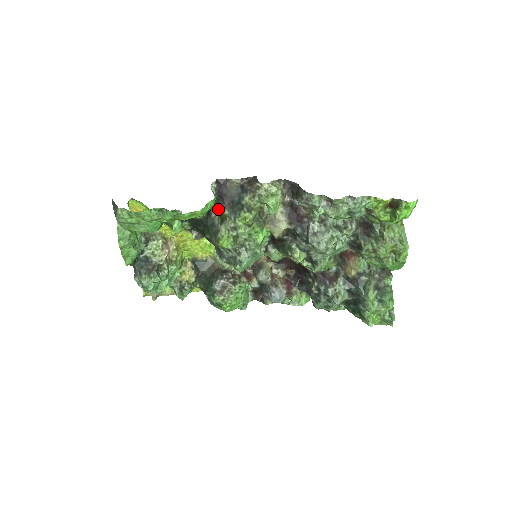
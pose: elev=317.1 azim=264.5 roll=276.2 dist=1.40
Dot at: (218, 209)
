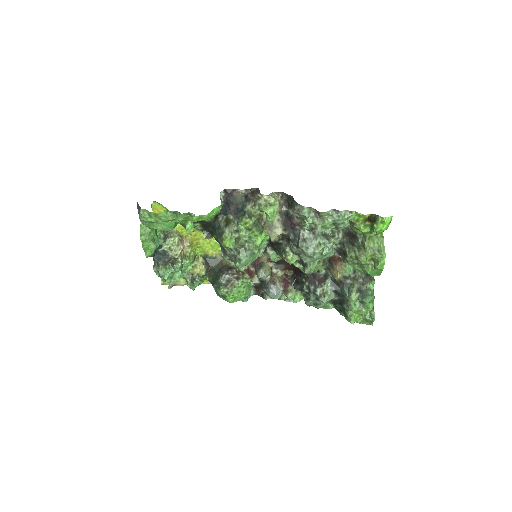
Dot at: (224, 214)
